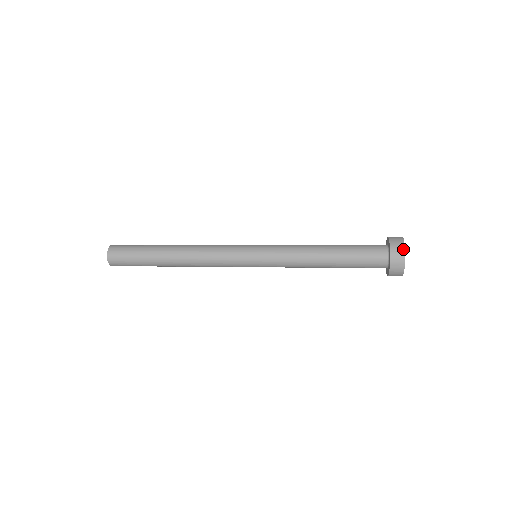
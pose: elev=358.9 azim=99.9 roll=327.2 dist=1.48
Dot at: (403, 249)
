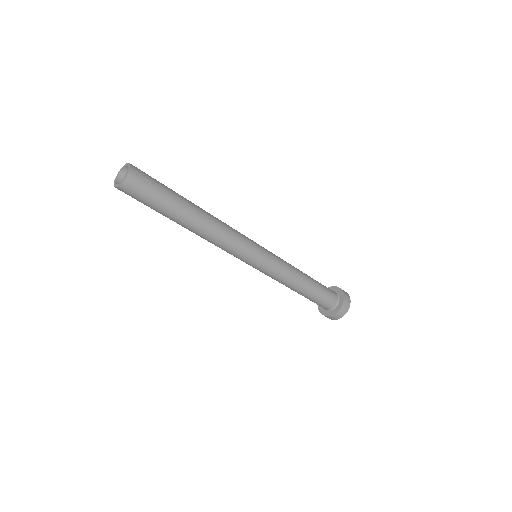
Dot at: occluded
